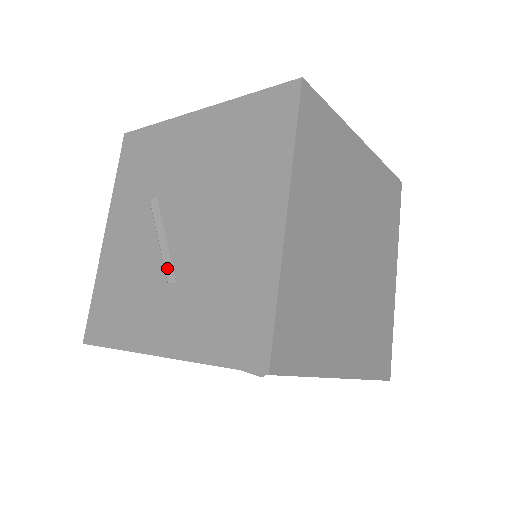
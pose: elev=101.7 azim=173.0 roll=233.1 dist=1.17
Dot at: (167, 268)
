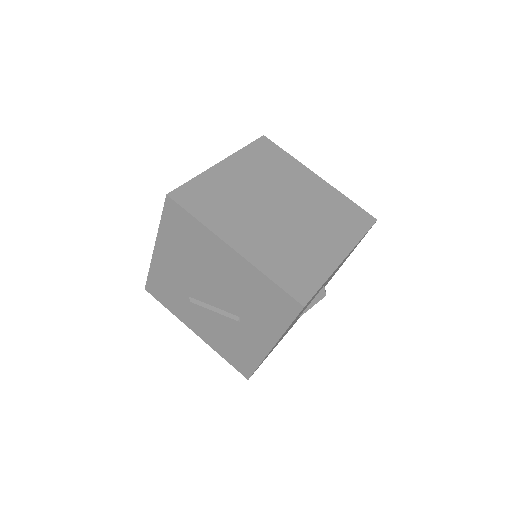
Dot at: (230, 316)
